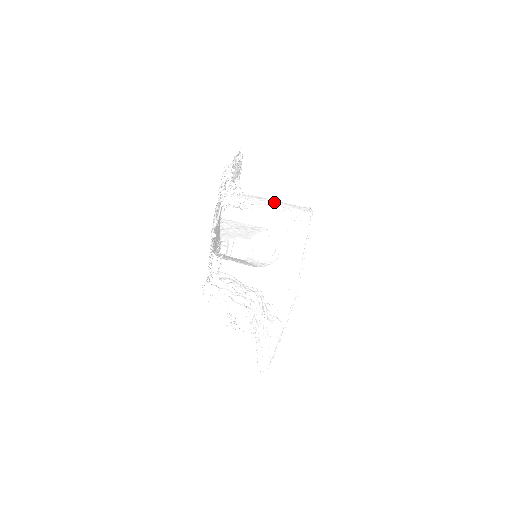
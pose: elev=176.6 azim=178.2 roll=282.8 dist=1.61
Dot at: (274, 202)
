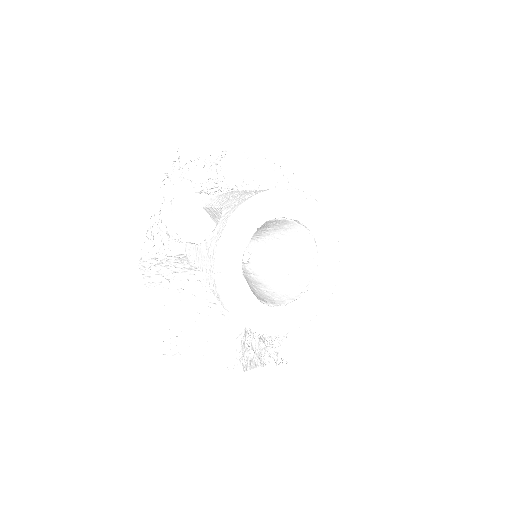
Dot at: occluded
